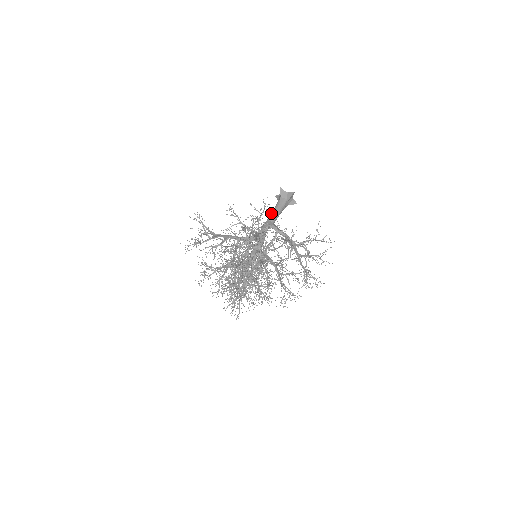
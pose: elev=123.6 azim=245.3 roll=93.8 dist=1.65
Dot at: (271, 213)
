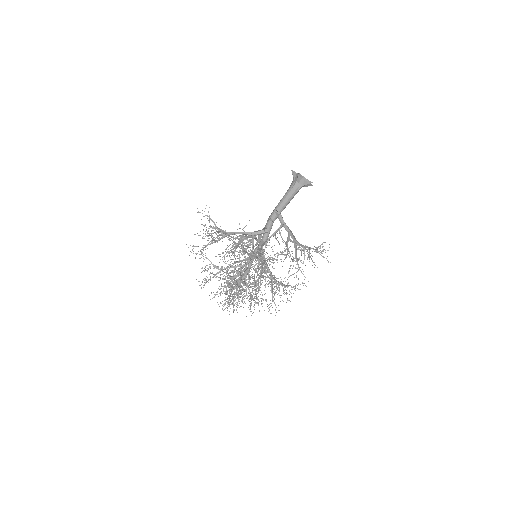
Dot at: (282, 201)
